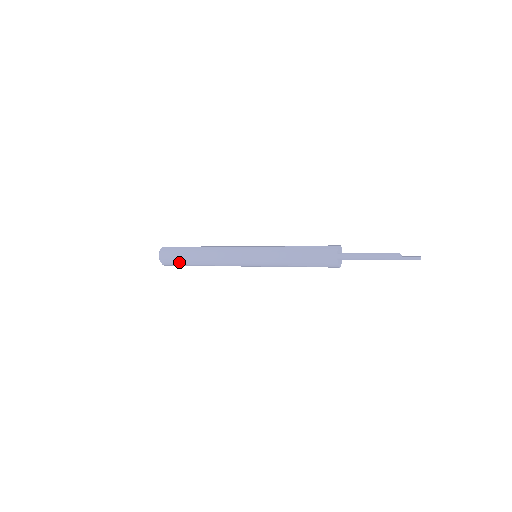
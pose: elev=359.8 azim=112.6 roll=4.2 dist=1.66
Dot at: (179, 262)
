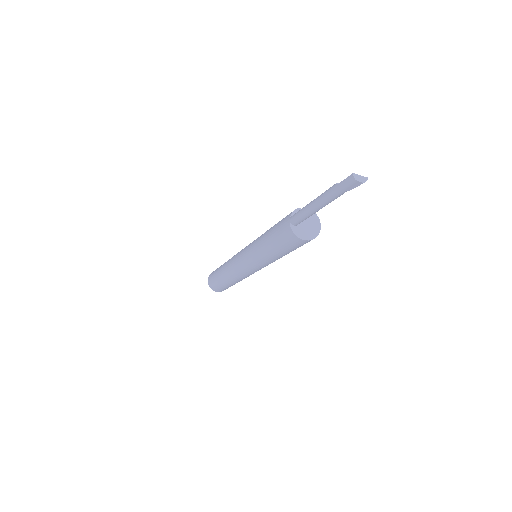
Dot at: (215, 281)
